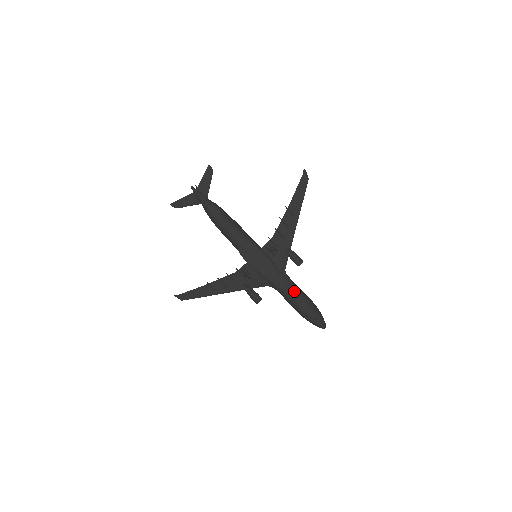
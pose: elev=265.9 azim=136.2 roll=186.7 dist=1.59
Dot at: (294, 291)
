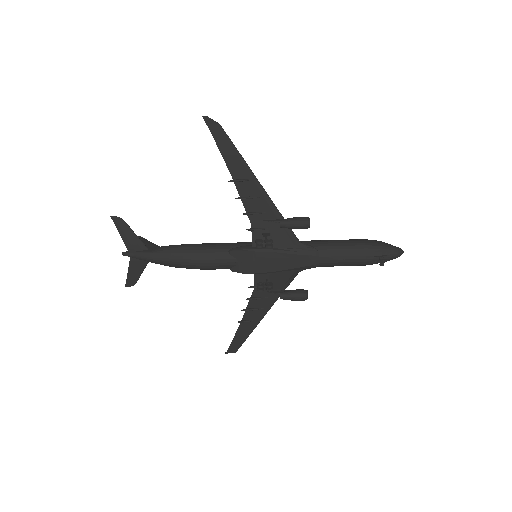
Dot at: (331, 253)
